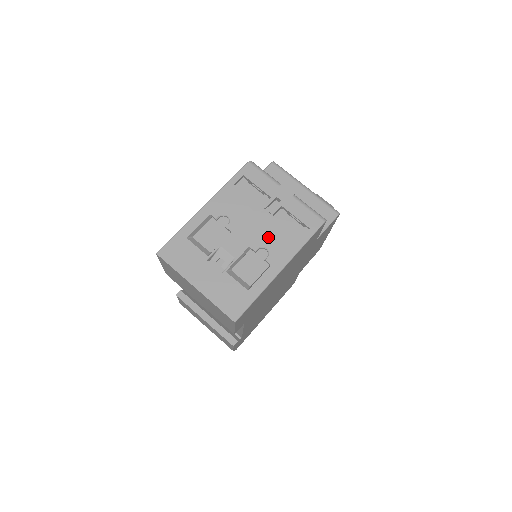
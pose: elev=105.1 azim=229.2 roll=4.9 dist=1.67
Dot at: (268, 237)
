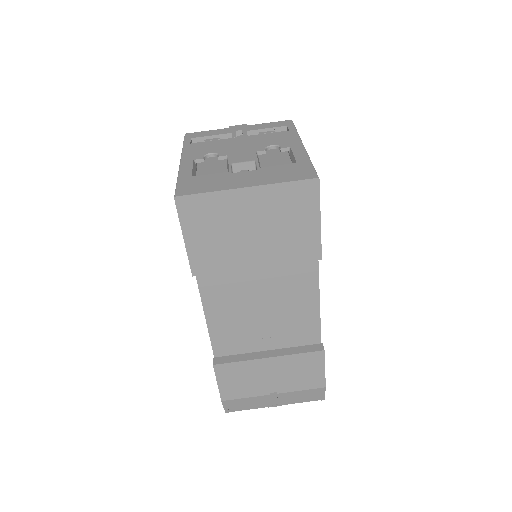
Dot at: (263, 142)
